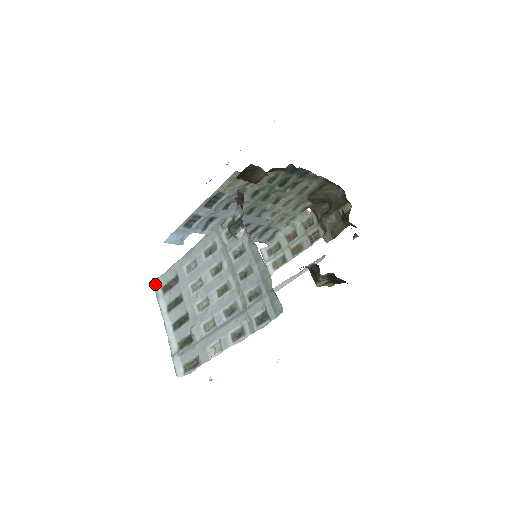
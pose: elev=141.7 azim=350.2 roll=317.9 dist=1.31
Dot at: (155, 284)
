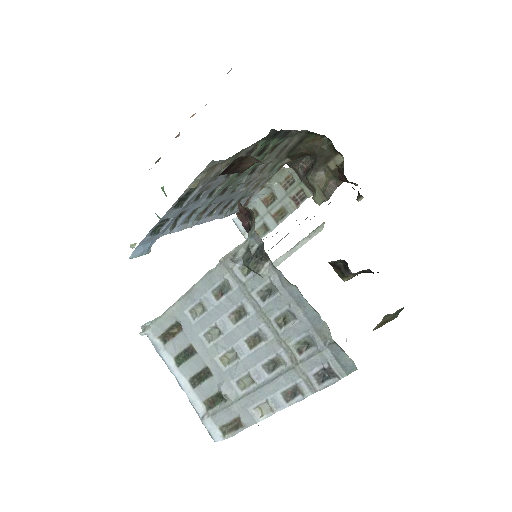
Dot at: (148, 334)
